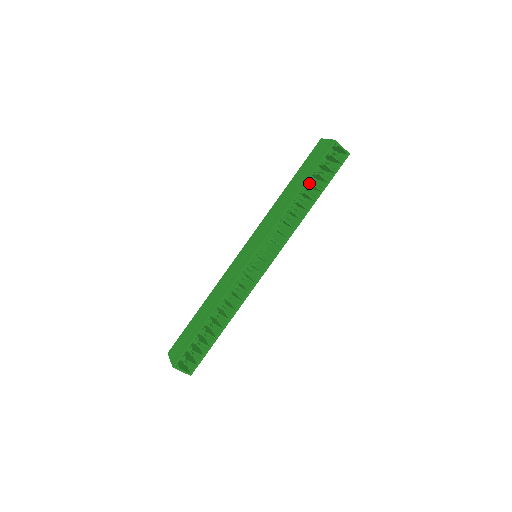
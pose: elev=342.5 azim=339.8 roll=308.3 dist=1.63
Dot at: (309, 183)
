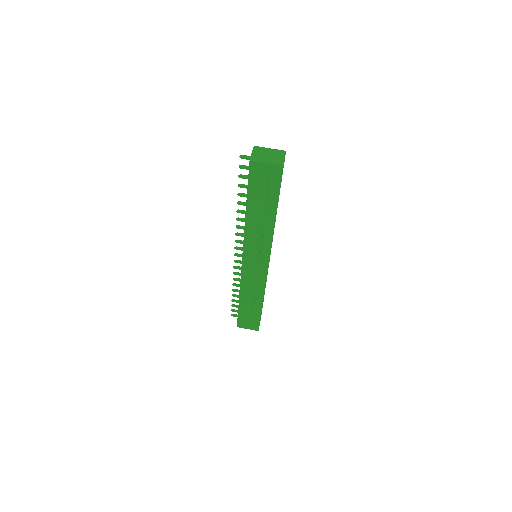
Dot at: occluded
